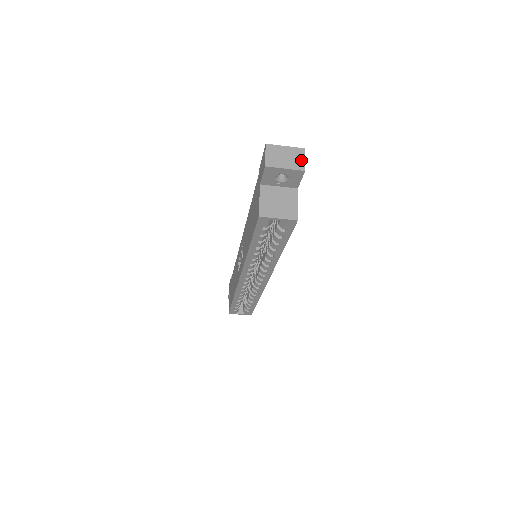
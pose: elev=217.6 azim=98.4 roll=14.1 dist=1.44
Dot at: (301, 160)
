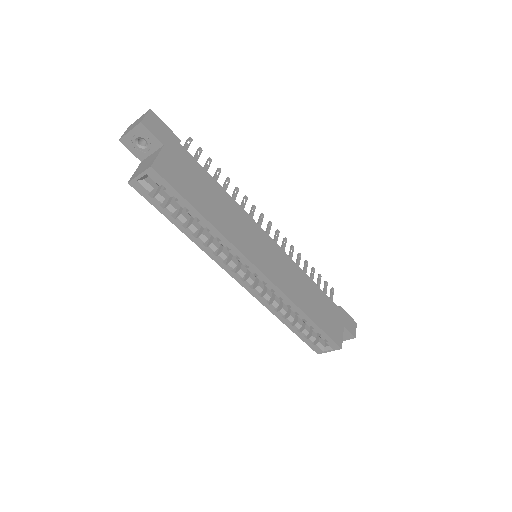
Dot at: (143, 118)
